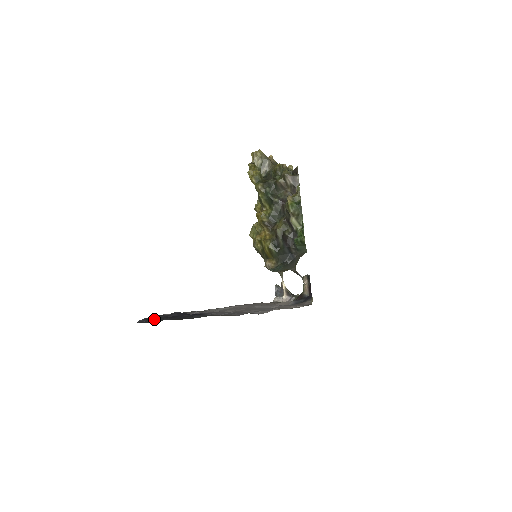
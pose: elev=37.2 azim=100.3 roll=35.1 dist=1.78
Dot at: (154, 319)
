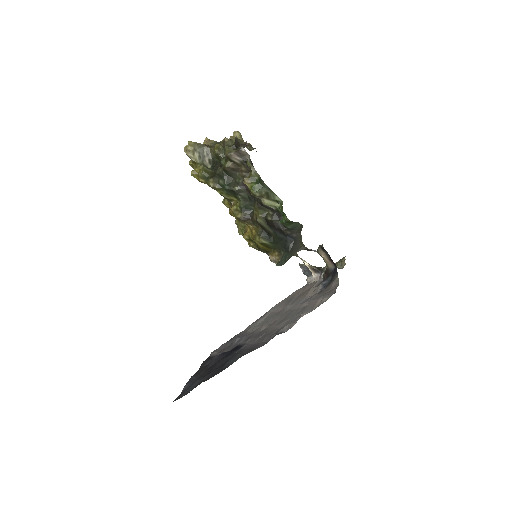
Dot at: (197, 377)
